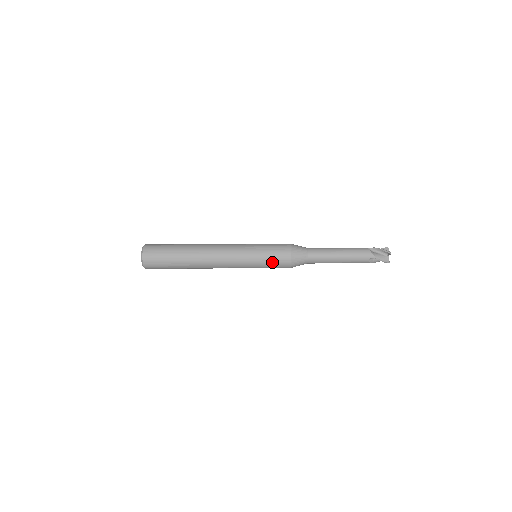
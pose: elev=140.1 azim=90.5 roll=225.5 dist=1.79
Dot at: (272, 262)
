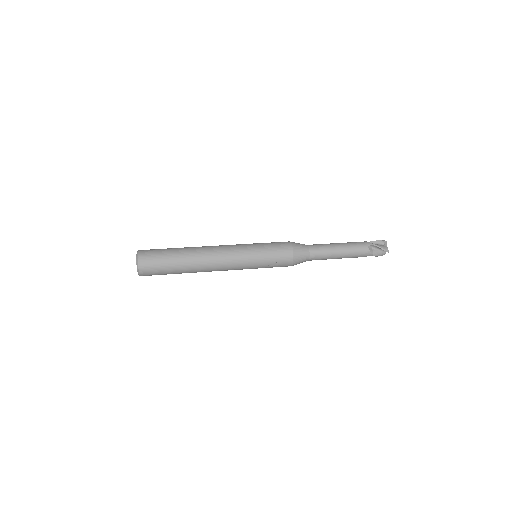
Dot at: occluded
